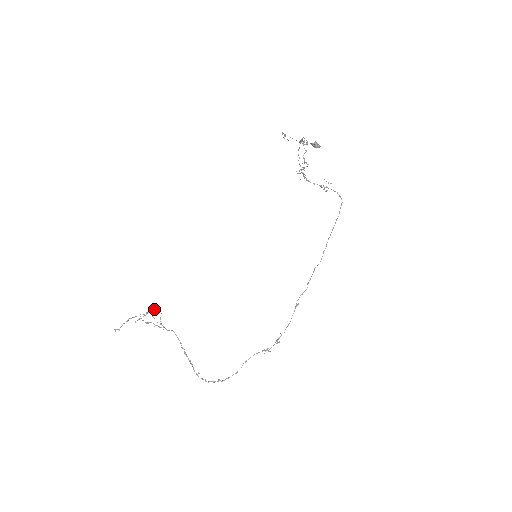
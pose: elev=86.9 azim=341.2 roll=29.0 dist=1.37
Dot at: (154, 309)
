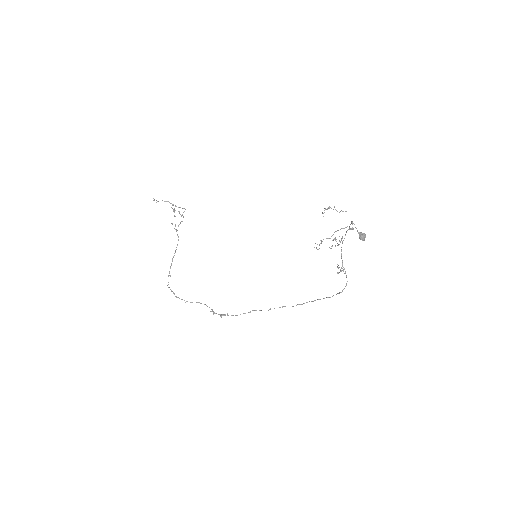
Dot at: occluded
